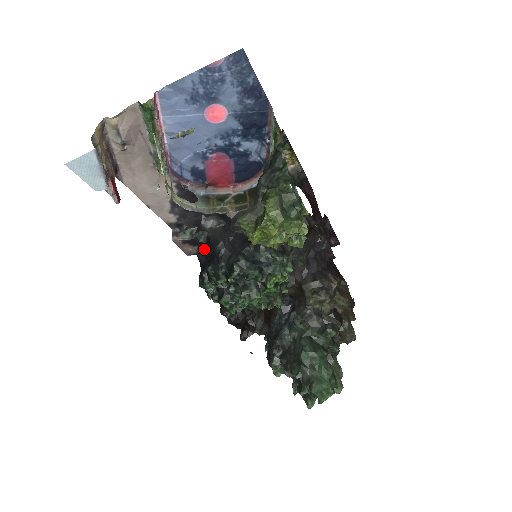
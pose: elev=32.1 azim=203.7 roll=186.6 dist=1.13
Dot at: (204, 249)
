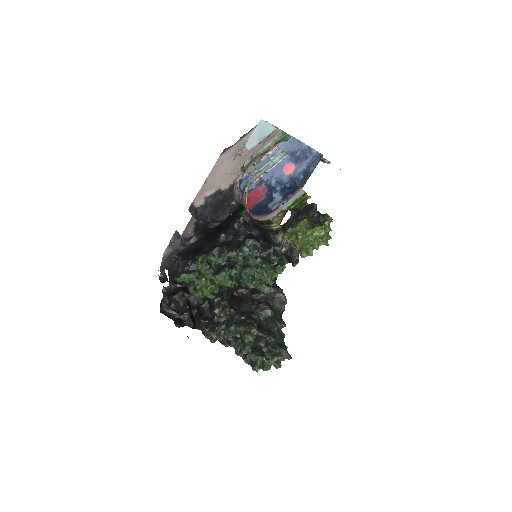
Dot at: (242, 229)
